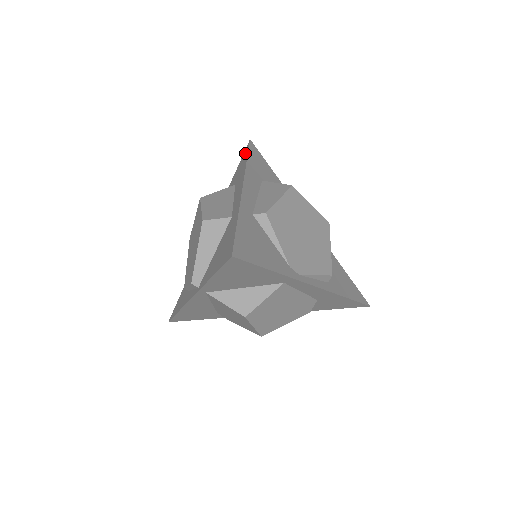
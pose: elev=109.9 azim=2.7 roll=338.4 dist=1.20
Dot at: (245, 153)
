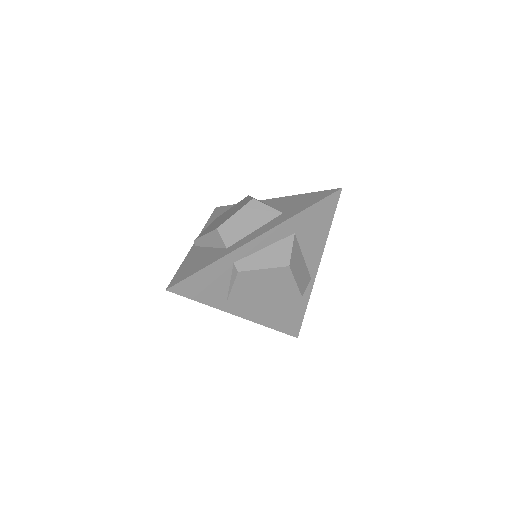
Dot at: (322, 196)
